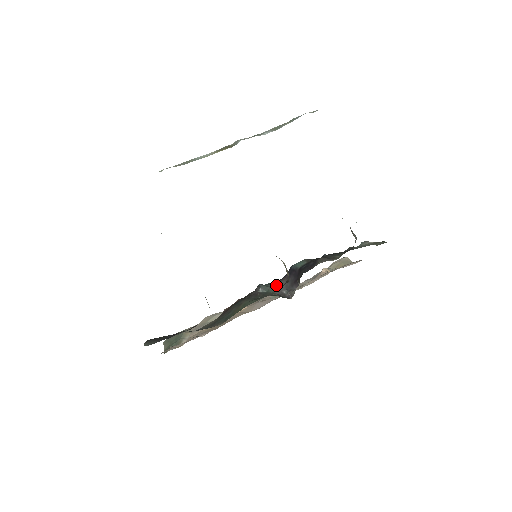
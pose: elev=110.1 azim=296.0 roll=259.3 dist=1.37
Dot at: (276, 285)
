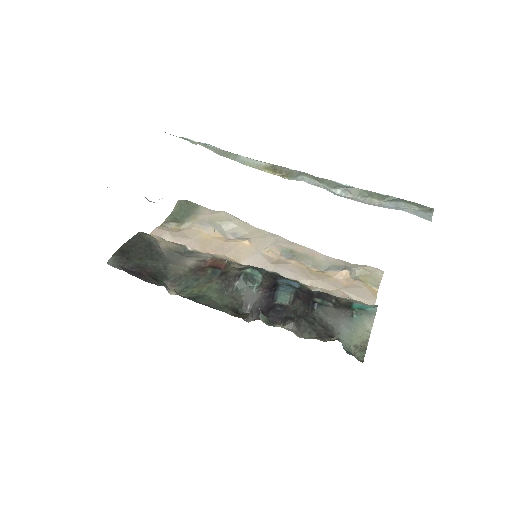
Dot at: (252, 291)
